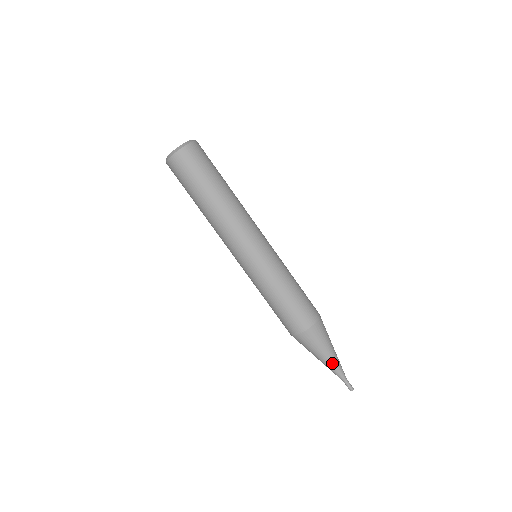
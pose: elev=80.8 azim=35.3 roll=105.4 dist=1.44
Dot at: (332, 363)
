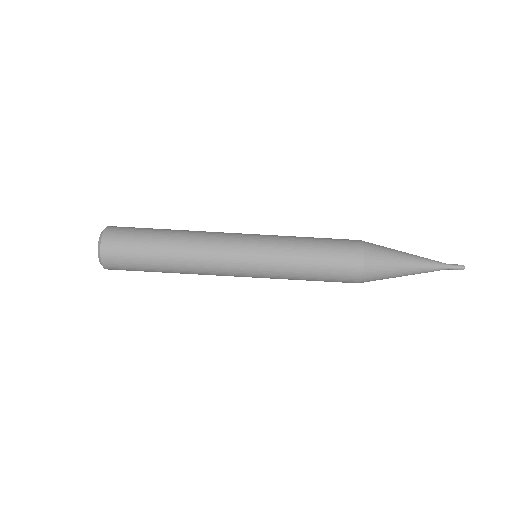
Dot at: (417, 273)
